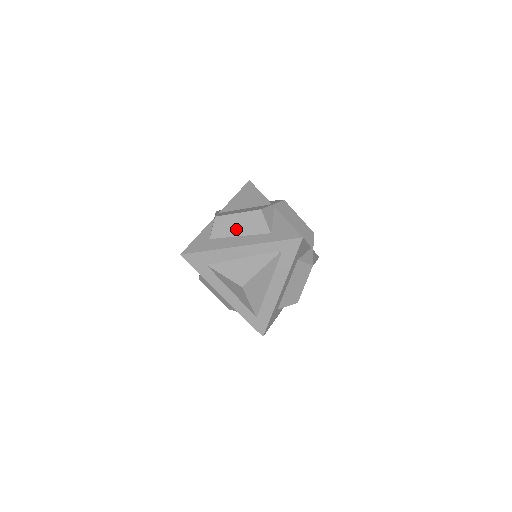
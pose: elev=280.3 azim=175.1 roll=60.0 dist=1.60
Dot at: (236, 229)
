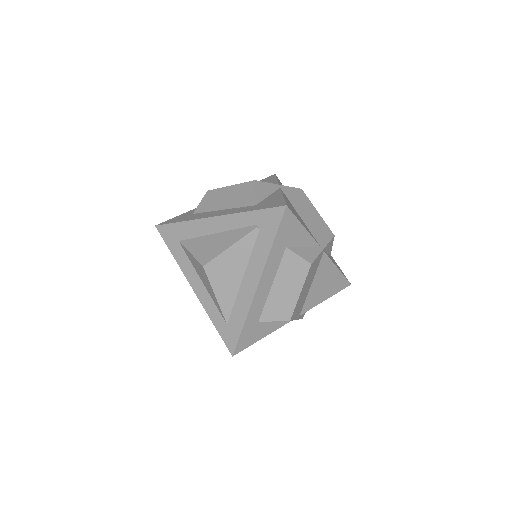
Dot at: (222, 202)
